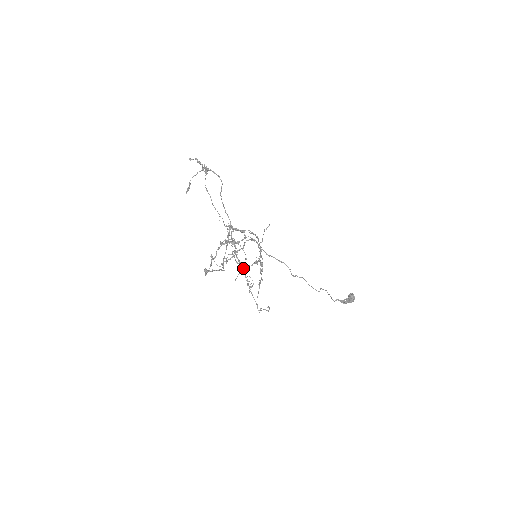
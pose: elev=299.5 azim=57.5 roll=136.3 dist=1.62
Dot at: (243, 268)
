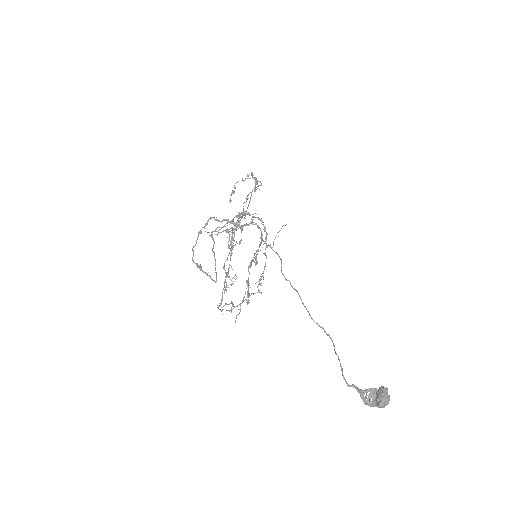
Dot at: (230, 249)
